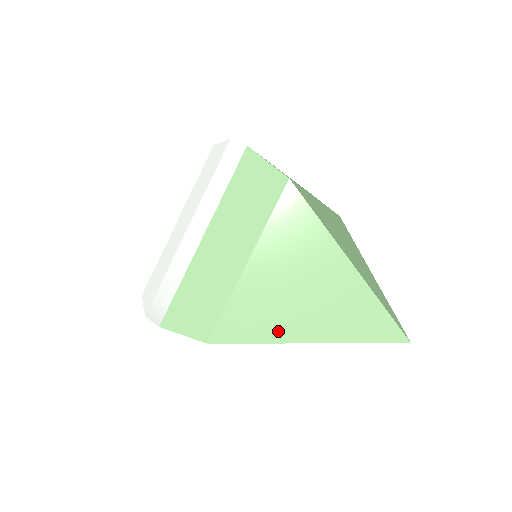
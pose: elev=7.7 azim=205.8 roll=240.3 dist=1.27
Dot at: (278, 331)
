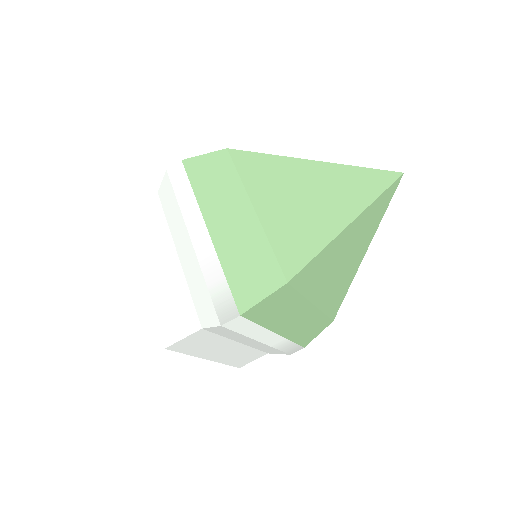
Dot at: (323, 232)
